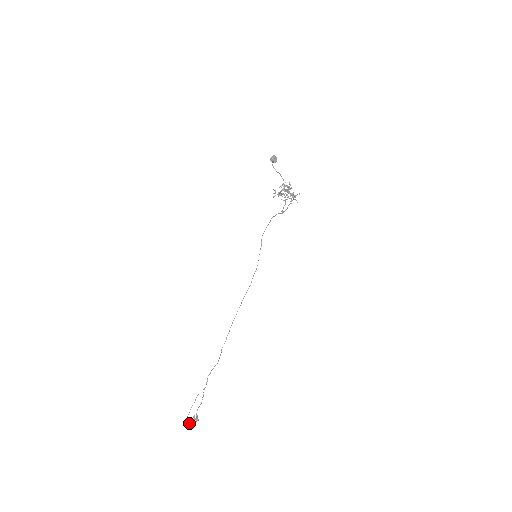
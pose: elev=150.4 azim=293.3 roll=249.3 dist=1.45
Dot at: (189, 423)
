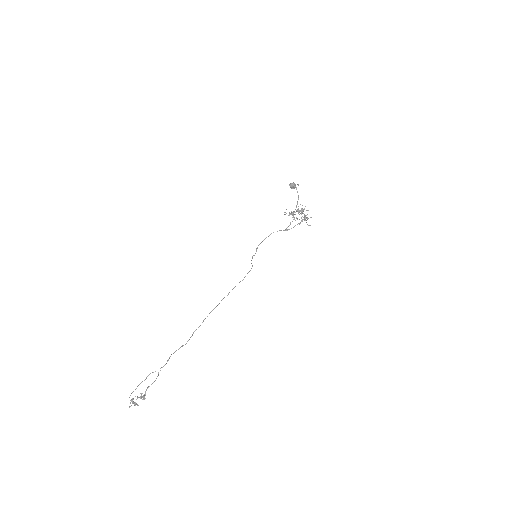
Dot at: occluded
